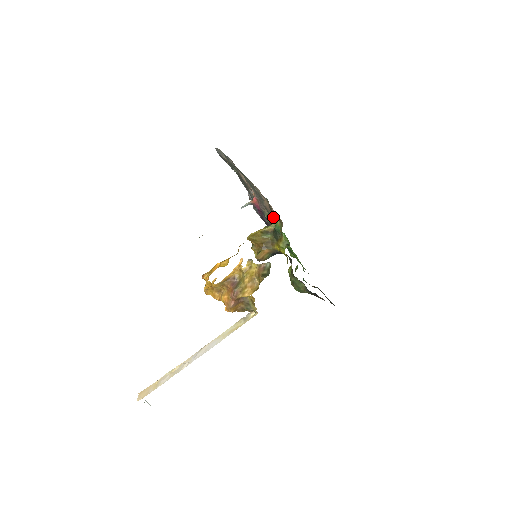
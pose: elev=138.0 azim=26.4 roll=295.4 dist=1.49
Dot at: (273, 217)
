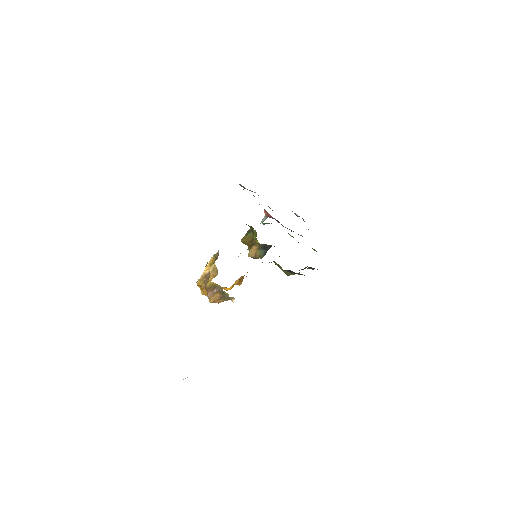
Dot at: occluded
